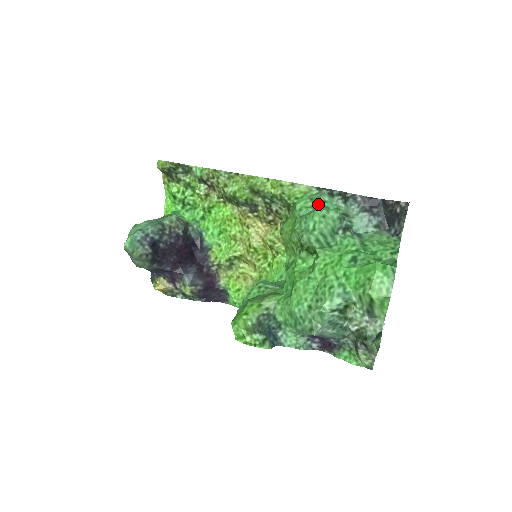
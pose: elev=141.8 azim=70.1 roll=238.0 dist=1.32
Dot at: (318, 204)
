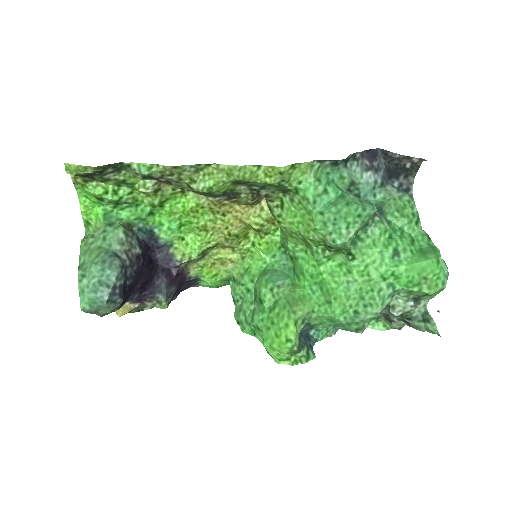
Dot at: (328, 184)
